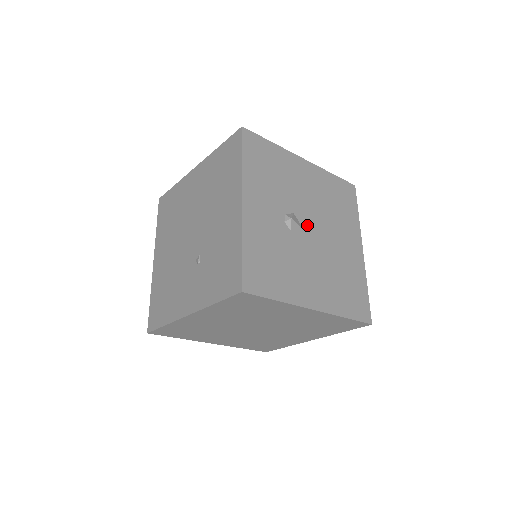
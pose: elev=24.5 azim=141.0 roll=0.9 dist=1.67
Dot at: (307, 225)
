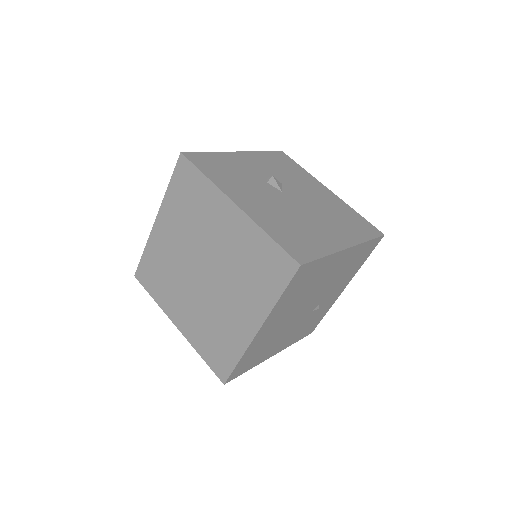
Dot at: (290, 195)
